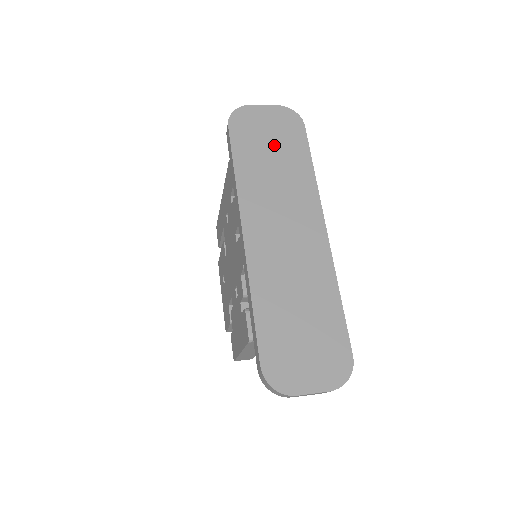
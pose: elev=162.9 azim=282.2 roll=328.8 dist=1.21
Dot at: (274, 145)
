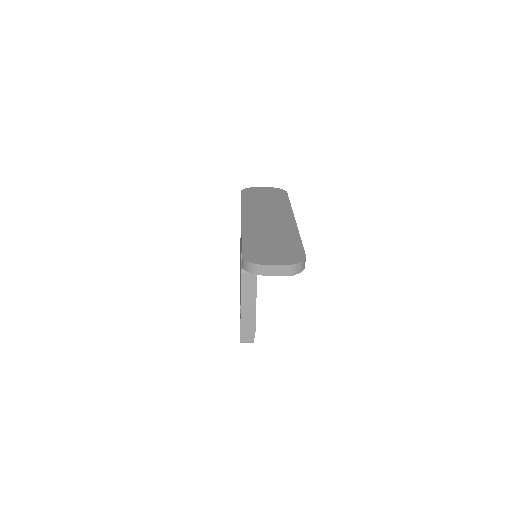
Dot at: (267, 197)
